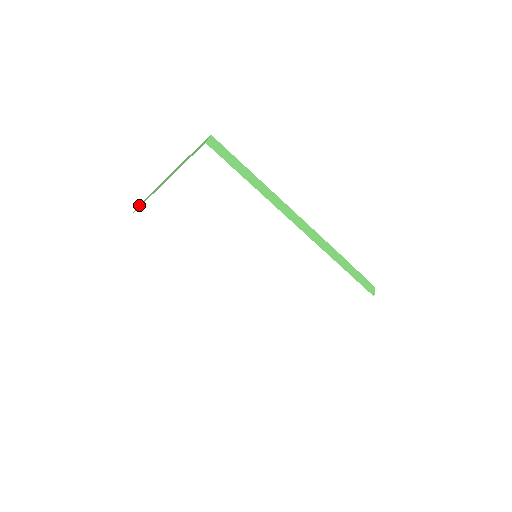
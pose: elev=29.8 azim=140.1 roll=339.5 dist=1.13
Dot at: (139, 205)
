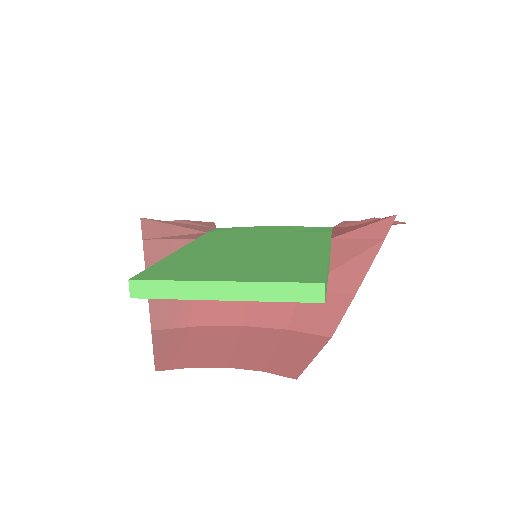
Dot at: (140, 287)
